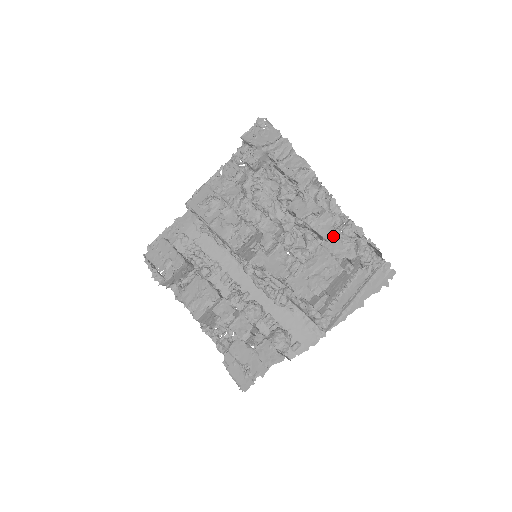
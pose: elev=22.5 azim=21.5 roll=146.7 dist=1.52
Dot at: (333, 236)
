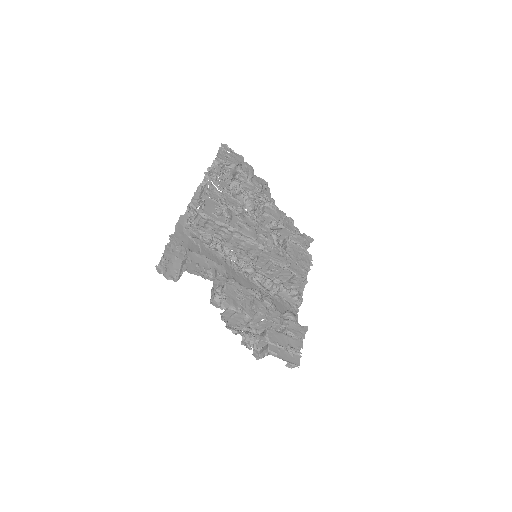
Dot at: occluded
